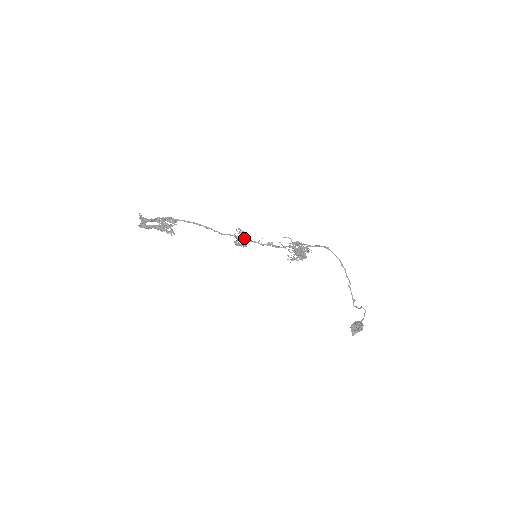
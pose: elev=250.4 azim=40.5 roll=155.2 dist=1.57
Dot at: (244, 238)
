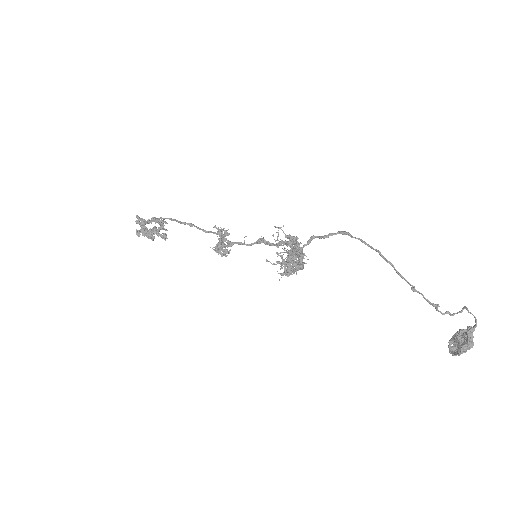
Dot at: (219, 244)
